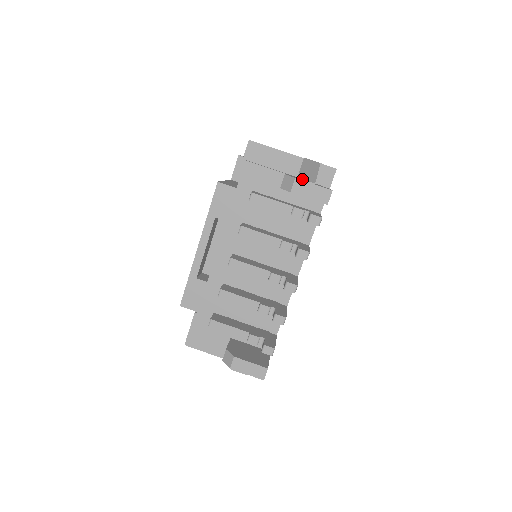
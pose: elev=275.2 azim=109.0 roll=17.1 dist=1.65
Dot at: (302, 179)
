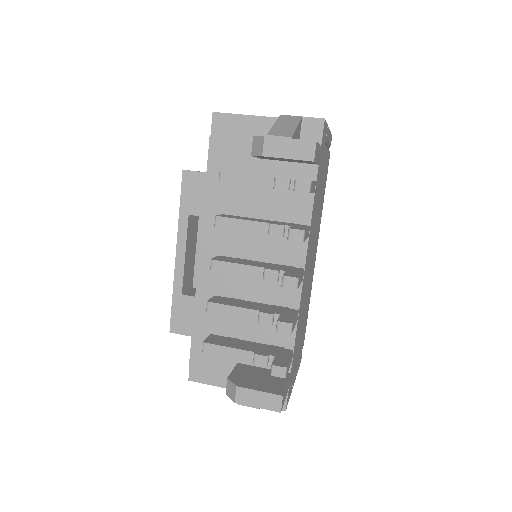
Dot at: (273, 135)
